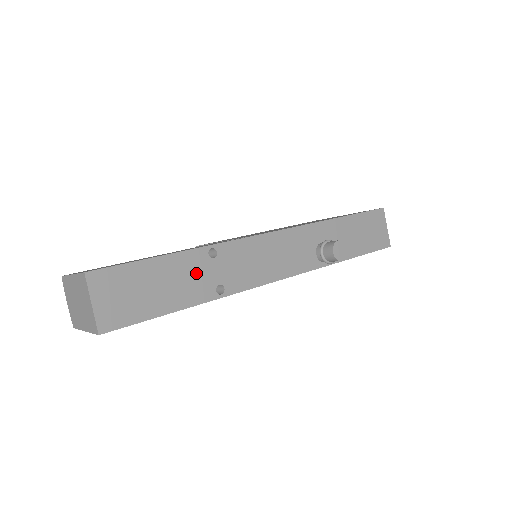
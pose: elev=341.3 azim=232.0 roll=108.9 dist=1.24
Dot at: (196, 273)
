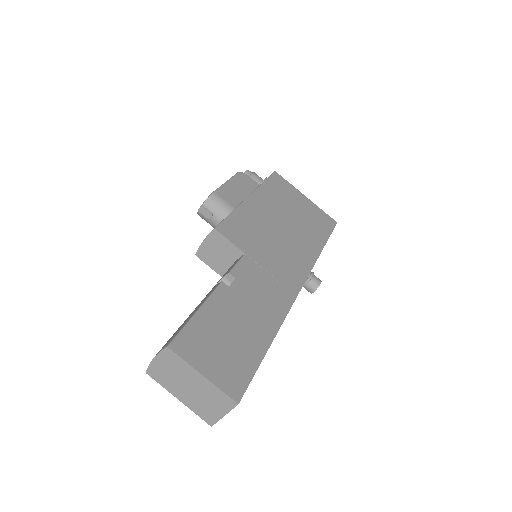
Dot at: occluded
